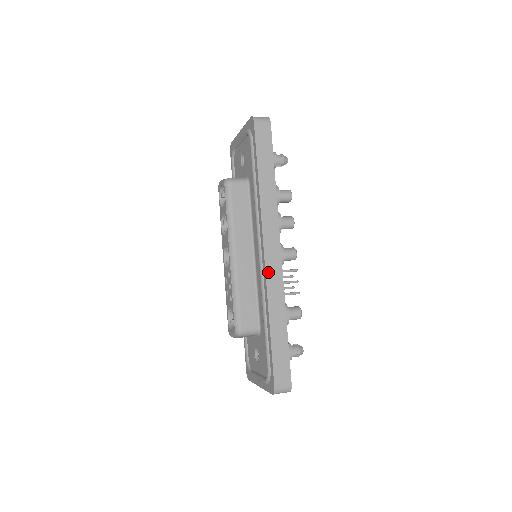
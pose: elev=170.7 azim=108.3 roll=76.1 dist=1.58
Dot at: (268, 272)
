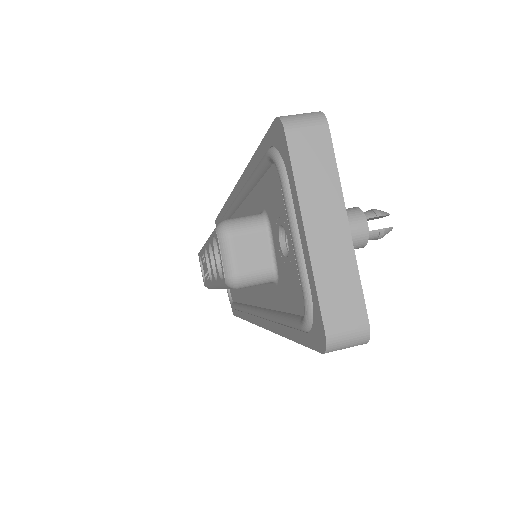
Dot at: occluded
